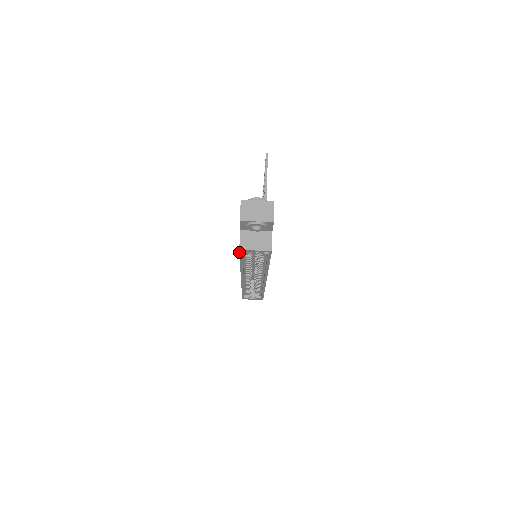
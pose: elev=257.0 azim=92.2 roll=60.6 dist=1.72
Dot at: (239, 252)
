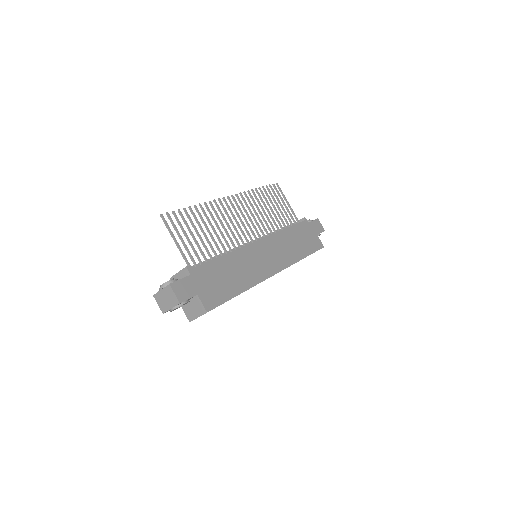
Dot at: occluded
